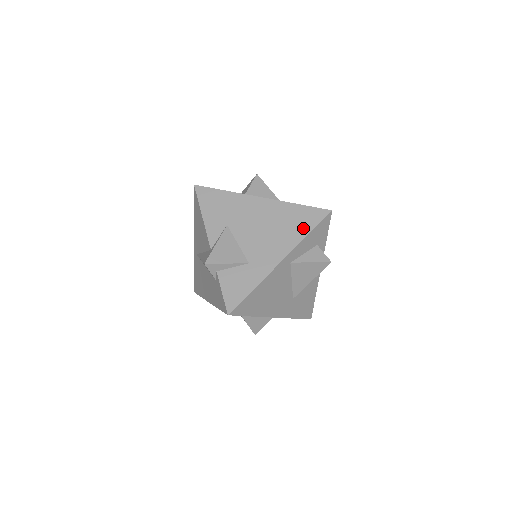
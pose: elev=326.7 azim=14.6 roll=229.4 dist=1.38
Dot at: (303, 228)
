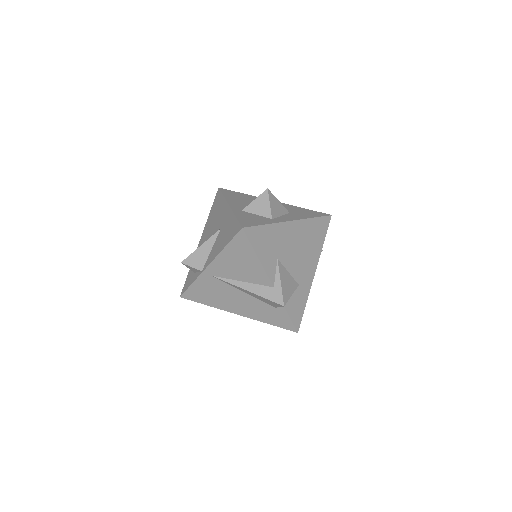
Dot at: (321, 238)
